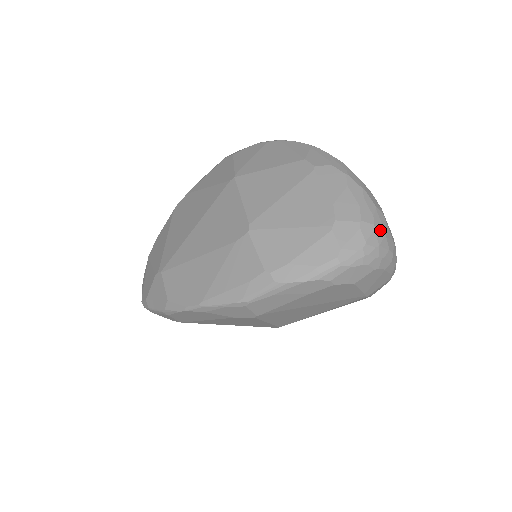
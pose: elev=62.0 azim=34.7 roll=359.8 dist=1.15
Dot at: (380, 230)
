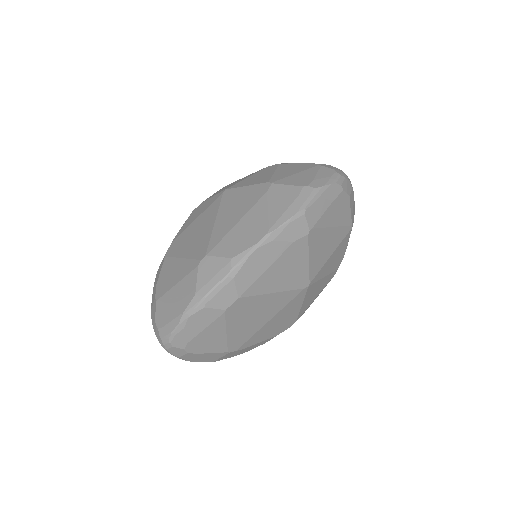
Dot at: occluded
